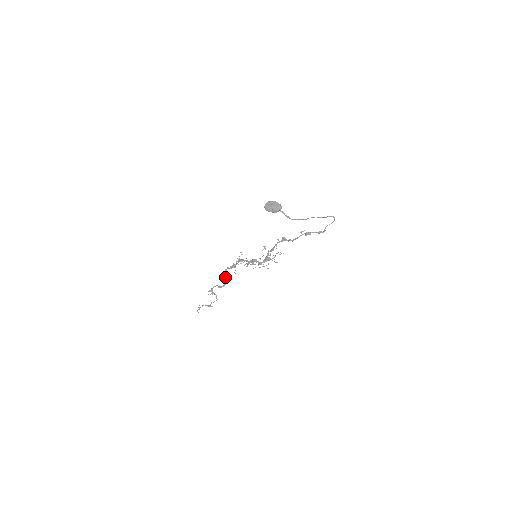
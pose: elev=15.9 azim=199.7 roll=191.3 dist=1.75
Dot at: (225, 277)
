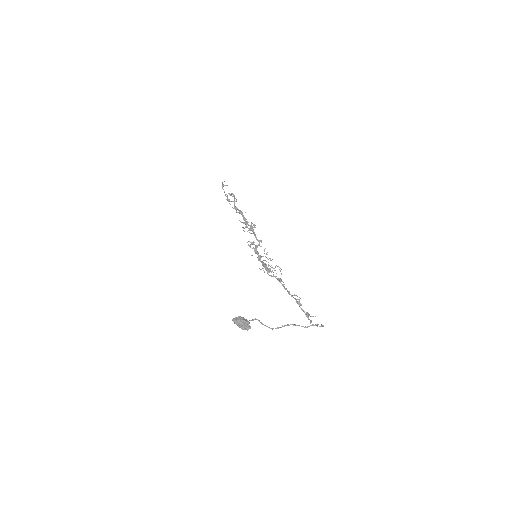
Dot at: occluded
